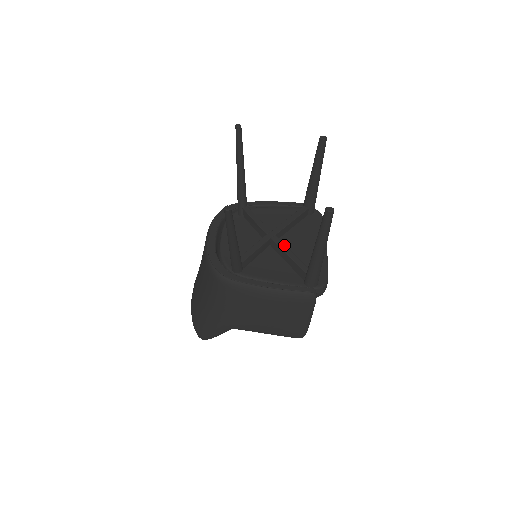
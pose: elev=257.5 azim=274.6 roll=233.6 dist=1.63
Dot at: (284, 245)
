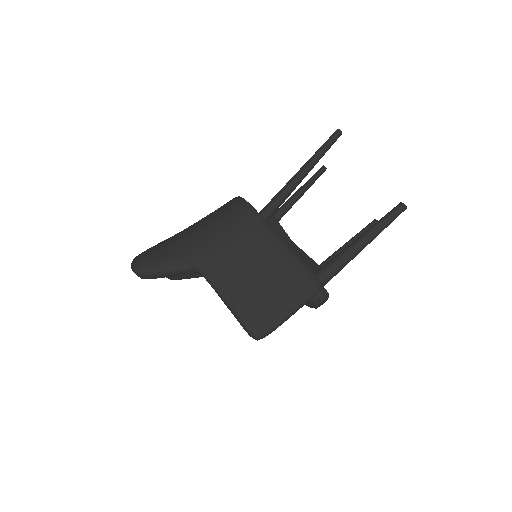
Dot at: occluded
